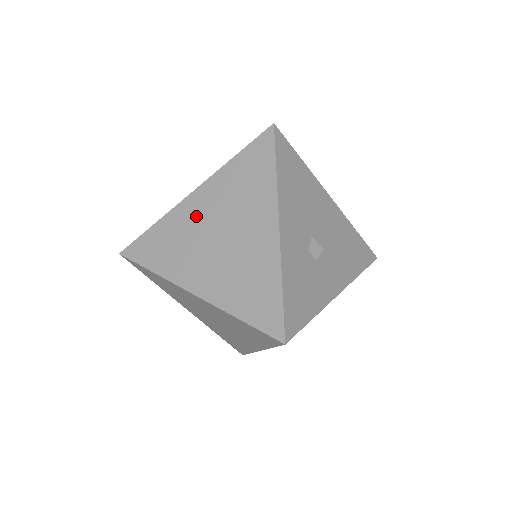
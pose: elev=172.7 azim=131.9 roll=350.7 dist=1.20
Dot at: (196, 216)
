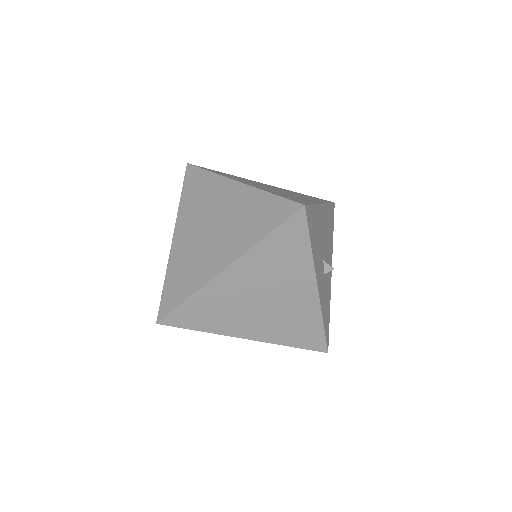
Dot at: (235, 288)
